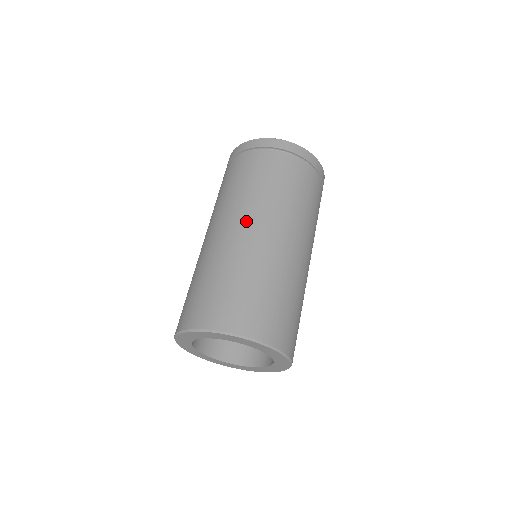
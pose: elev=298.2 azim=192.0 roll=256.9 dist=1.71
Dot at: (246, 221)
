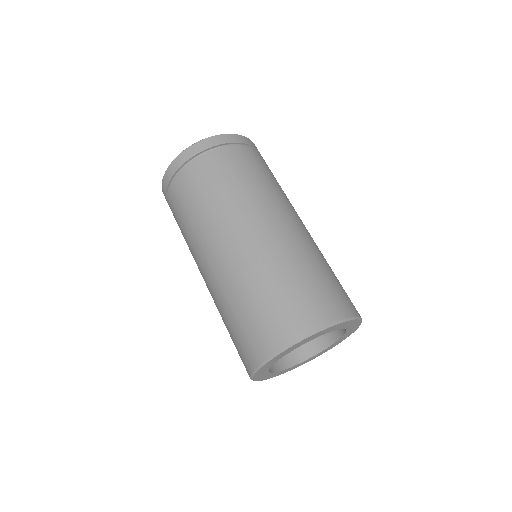
Dot at: (293, 215)
